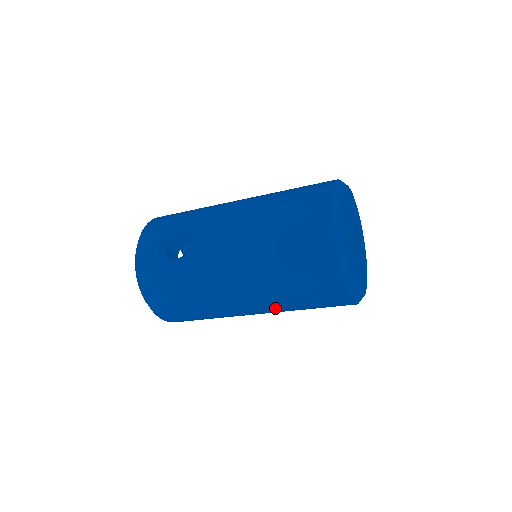
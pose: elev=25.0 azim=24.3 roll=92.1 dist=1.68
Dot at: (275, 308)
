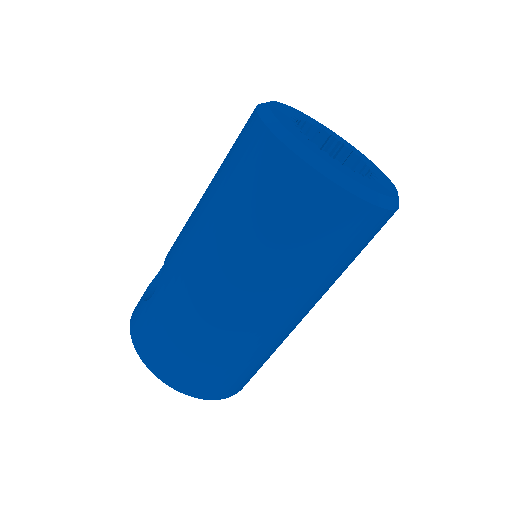
Dot at: (271, 276)
